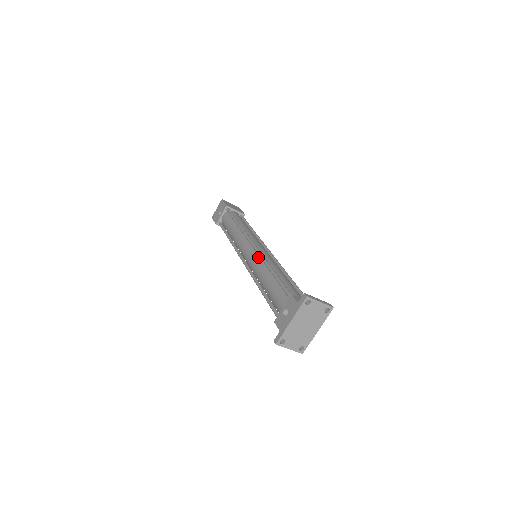
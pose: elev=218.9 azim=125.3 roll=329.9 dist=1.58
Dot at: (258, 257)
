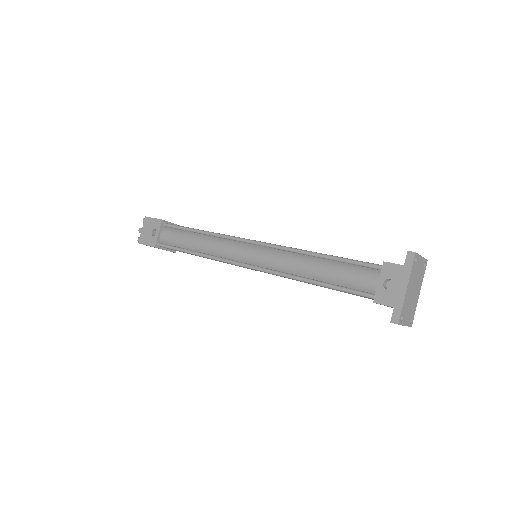
Dot at: (275, 251)
